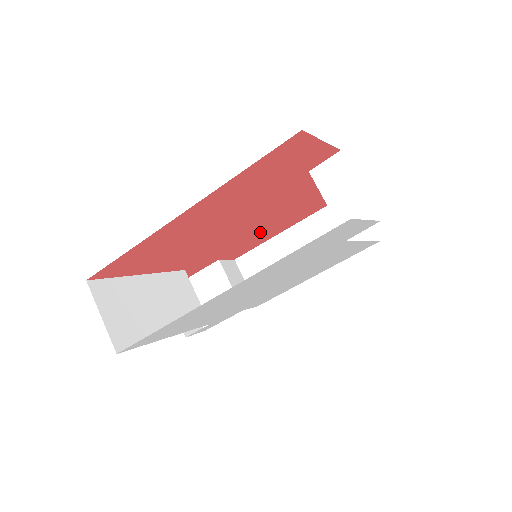
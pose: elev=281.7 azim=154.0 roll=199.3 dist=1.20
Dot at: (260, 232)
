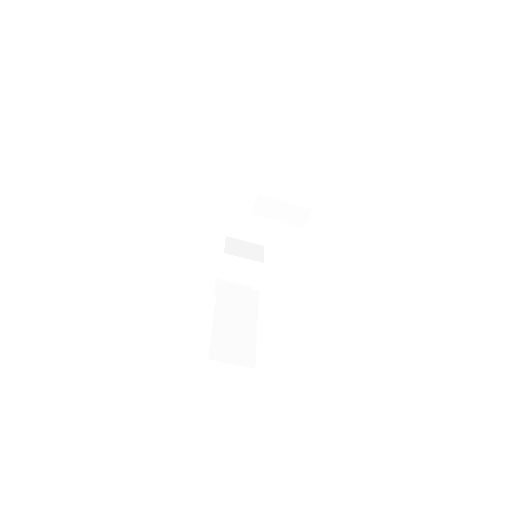
Dot at: occluded
